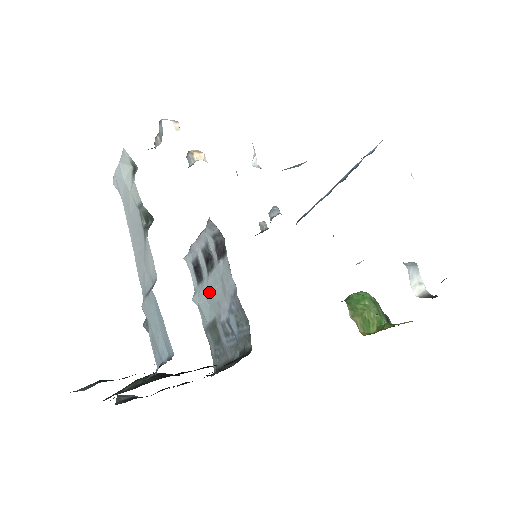
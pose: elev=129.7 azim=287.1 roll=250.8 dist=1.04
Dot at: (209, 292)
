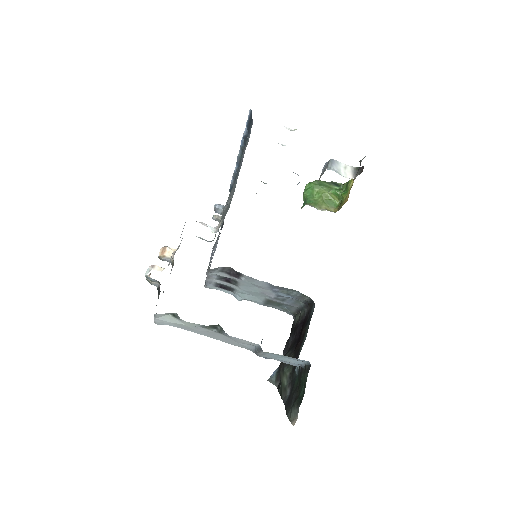
Dot at: (247, 292)
